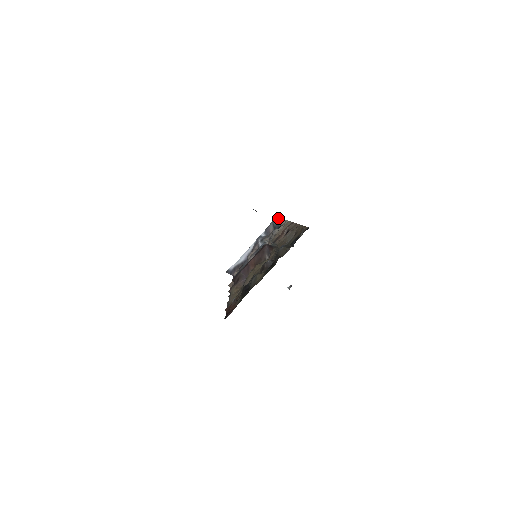
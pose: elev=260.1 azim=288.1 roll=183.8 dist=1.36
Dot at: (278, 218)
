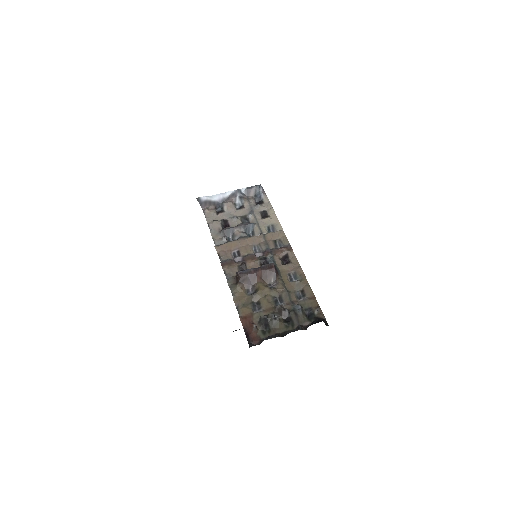
Dot at: (262, 187)
